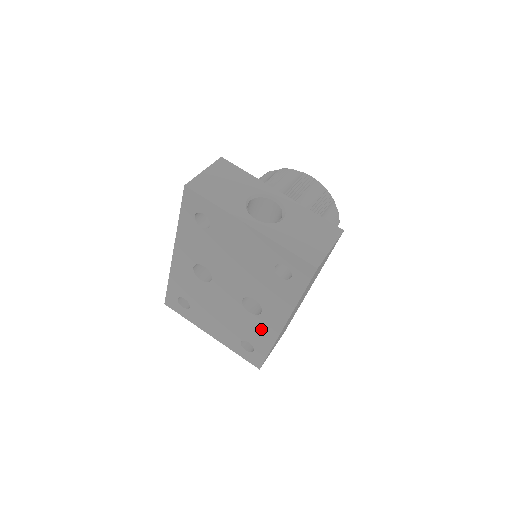
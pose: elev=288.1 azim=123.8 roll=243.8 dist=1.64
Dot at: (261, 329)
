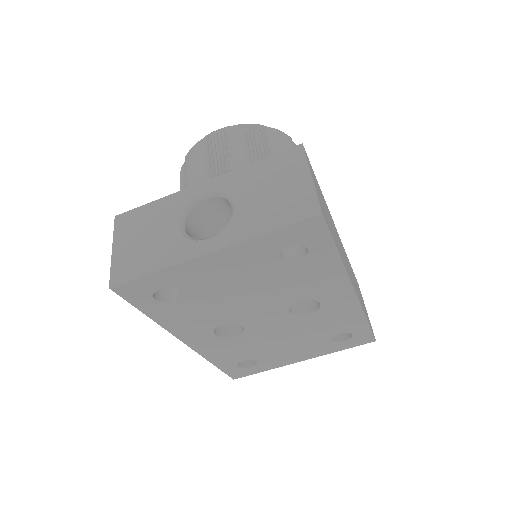
Dot at: (337, 315)
